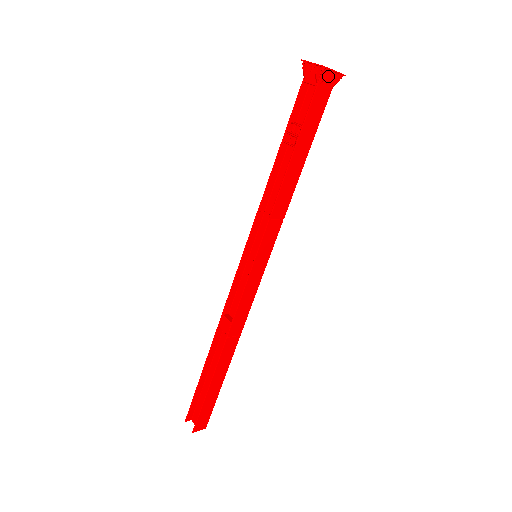
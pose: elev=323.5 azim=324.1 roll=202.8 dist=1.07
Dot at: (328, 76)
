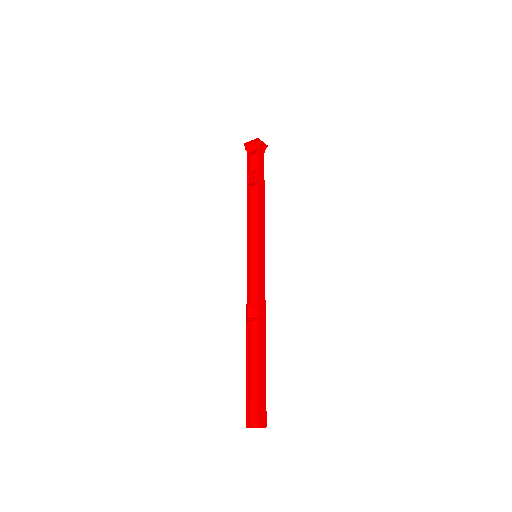
Dot at: (260, 146)
